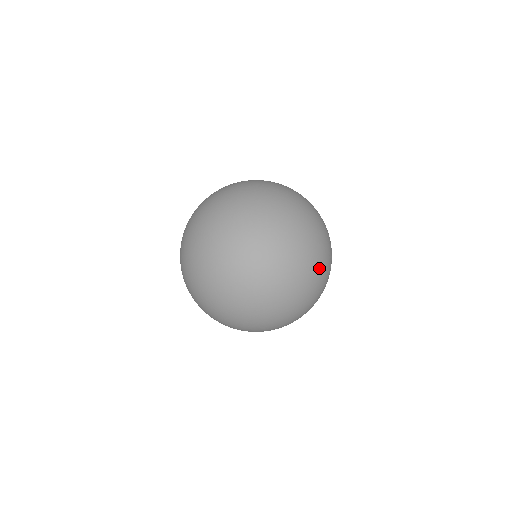
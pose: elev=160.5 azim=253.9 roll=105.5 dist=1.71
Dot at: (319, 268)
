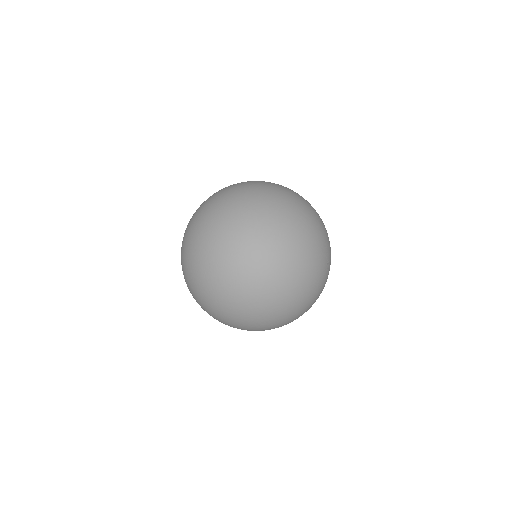
Dot at: (310, 291)
